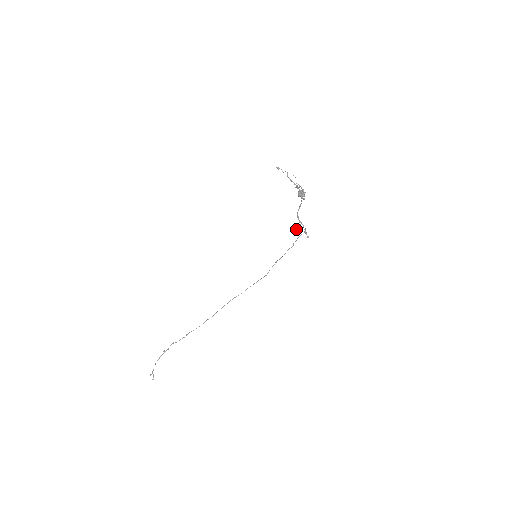
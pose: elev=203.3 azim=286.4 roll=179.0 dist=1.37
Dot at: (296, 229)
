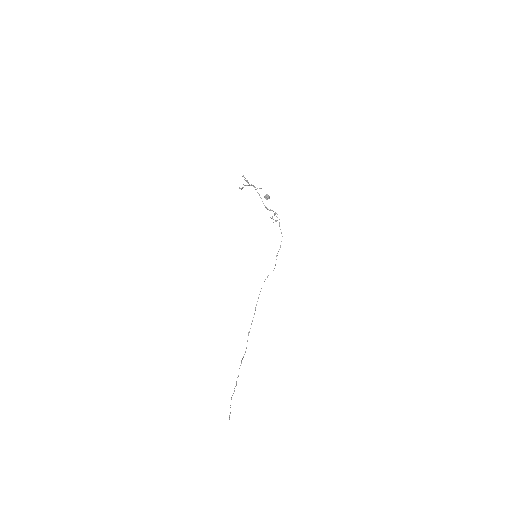
Dot at: occluded
